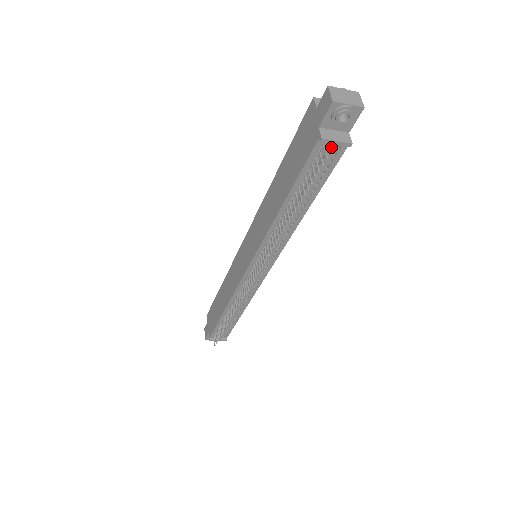
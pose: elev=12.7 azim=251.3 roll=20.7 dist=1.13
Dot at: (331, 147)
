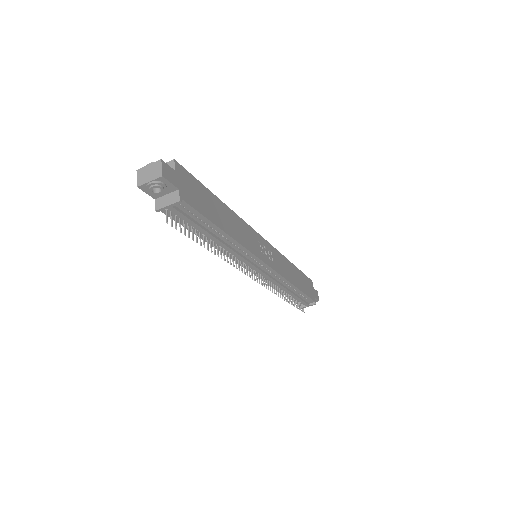
Dot at: (170, 210)
